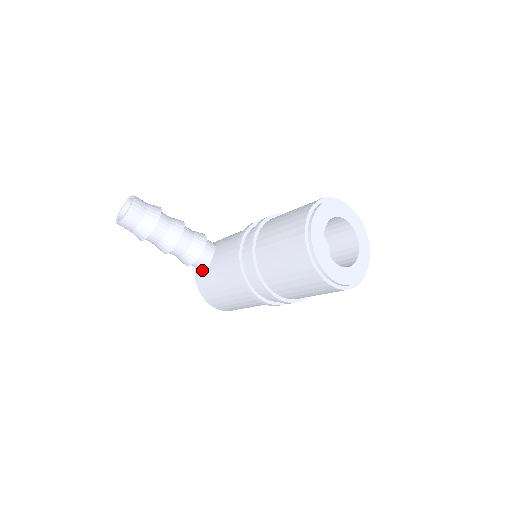
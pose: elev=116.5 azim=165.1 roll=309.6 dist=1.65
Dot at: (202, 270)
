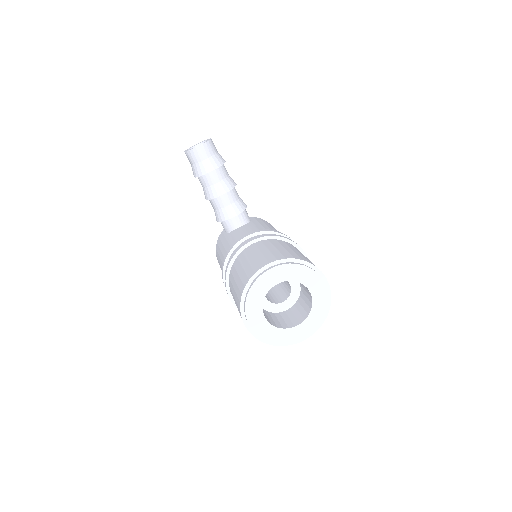
Dot at: (225, 231)
